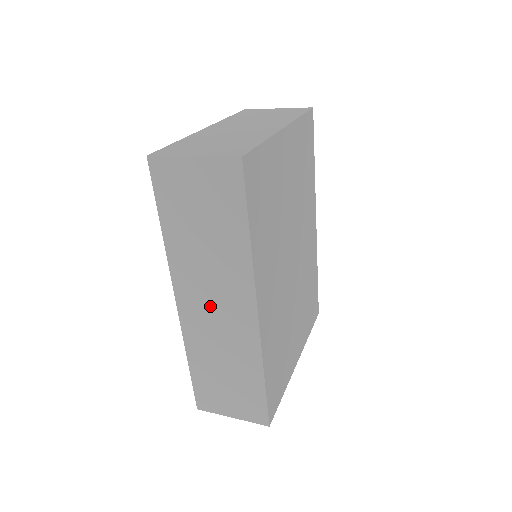
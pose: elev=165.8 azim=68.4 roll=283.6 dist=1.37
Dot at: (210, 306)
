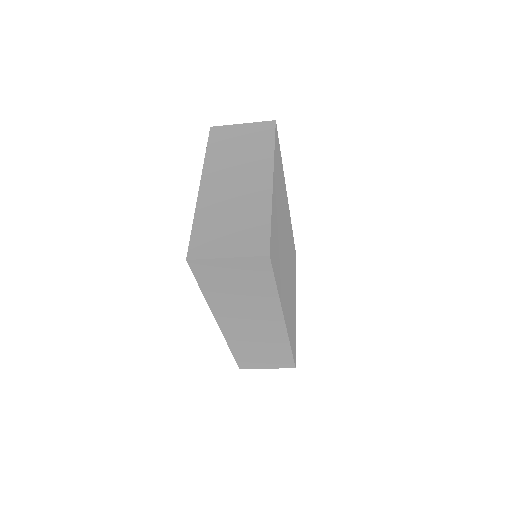
Dot at: (247, 324)
